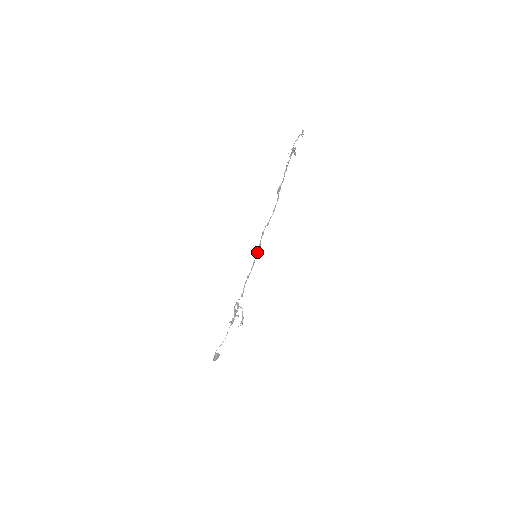
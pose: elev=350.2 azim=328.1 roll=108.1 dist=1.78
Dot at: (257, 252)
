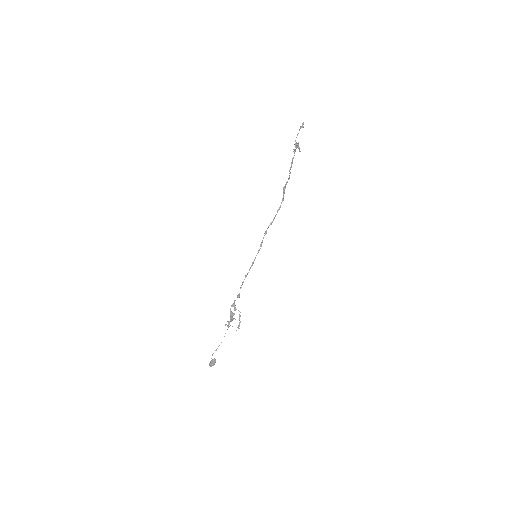
Dot at: occluded
